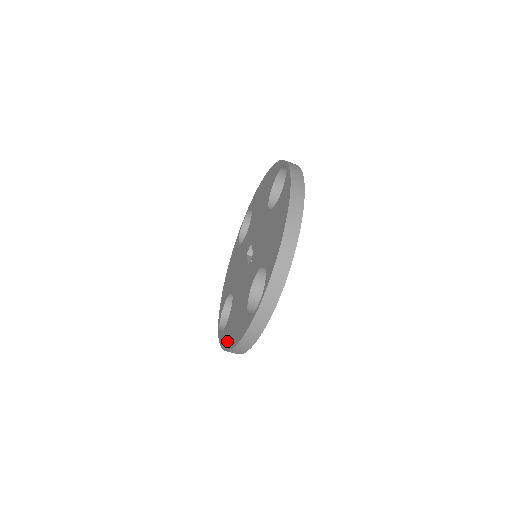
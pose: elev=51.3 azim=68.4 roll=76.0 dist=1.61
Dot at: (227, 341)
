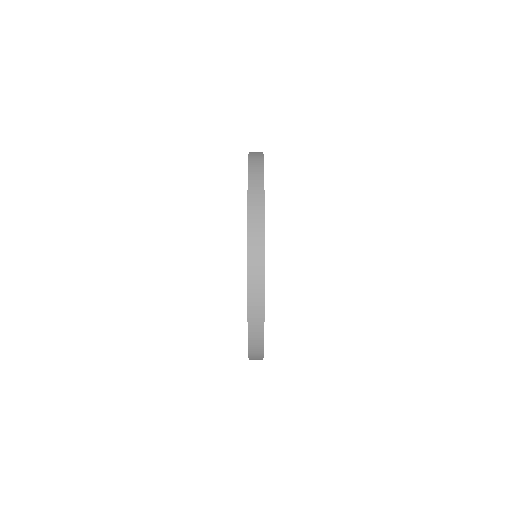
Dot at: occluded
